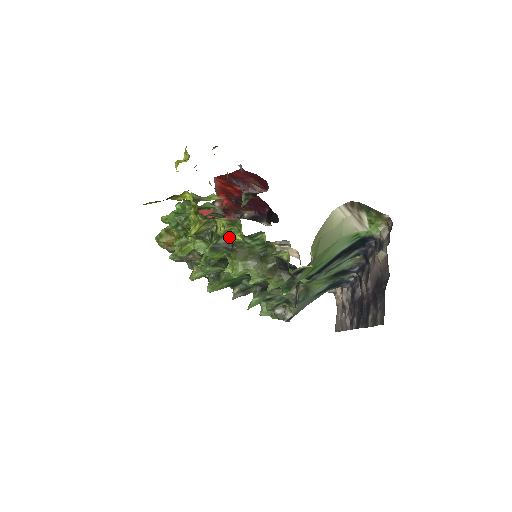
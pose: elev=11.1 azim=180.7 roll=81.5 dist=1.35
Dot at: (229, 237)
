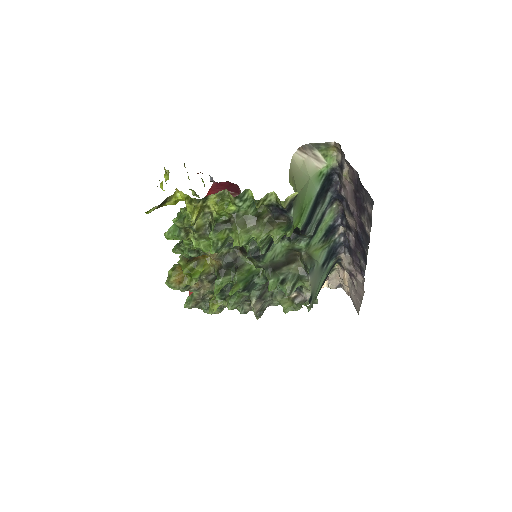
Dot at: (224, 216)
